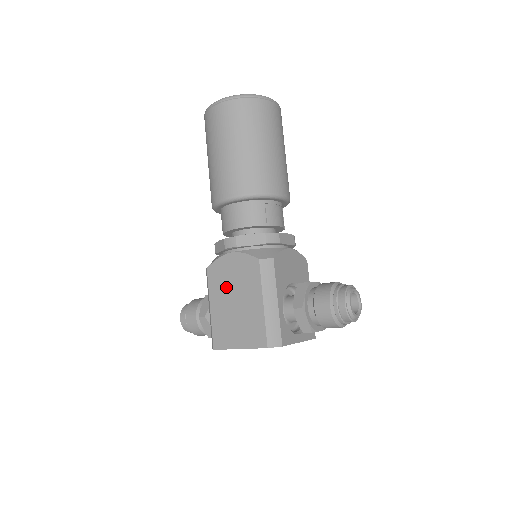
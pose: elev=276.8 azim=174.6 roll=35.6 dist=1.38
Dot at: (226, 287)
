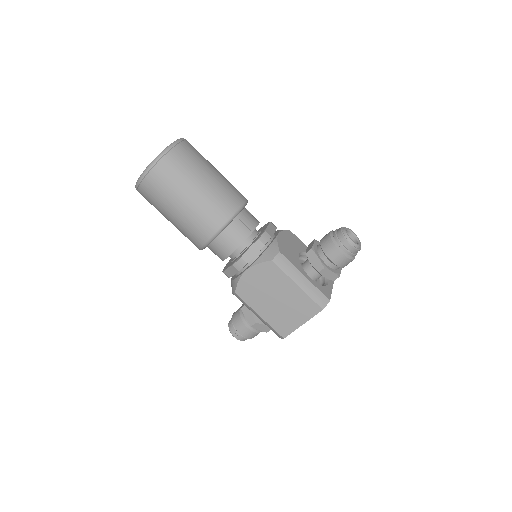
Dot at: (261, 295)
